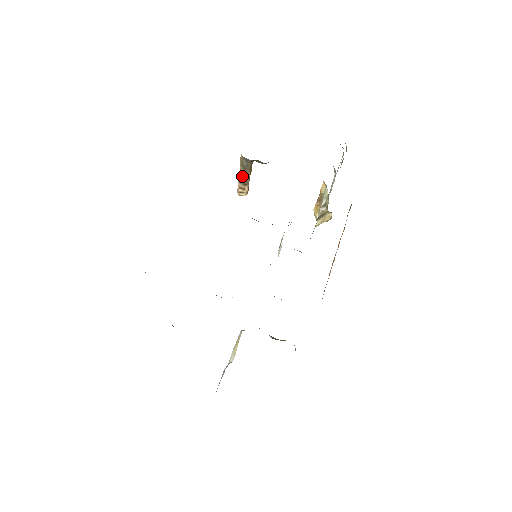
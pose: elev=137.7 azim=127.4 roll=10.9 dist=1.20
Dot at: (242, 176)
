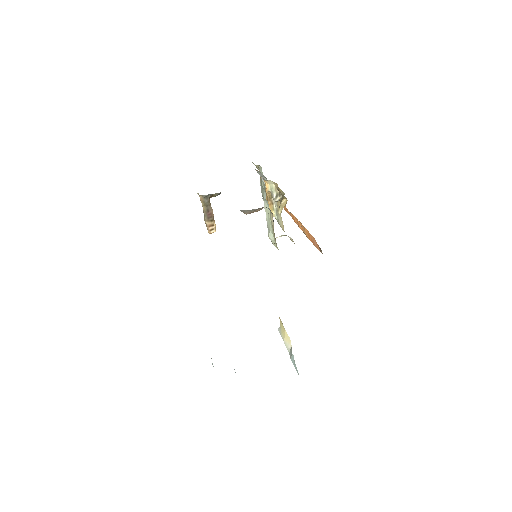
Dot at: (207, 214)
